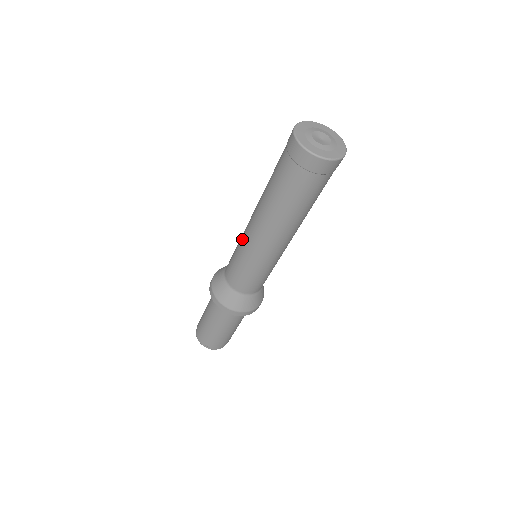
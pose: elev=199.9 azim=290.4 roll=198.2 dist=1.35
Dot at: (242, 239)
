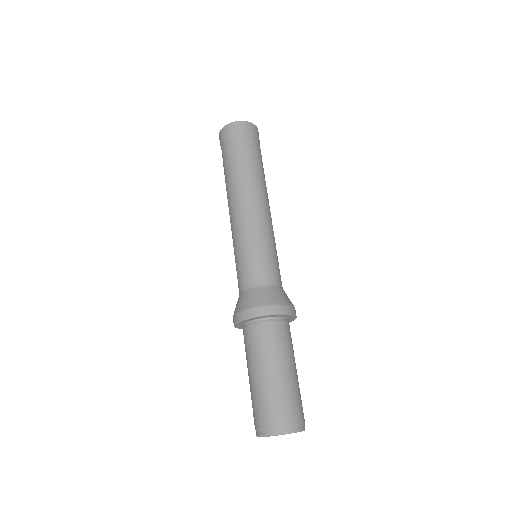
Dot at: occluded
